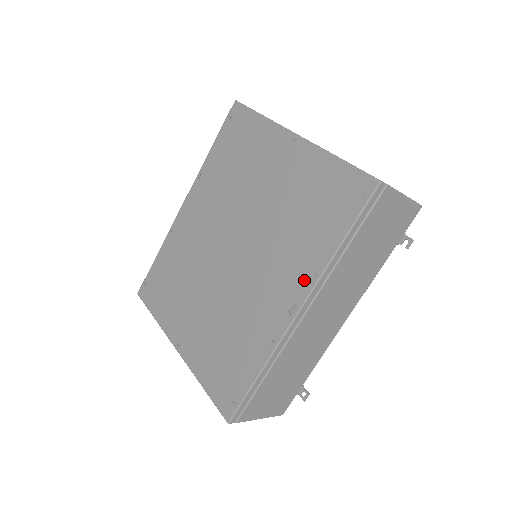
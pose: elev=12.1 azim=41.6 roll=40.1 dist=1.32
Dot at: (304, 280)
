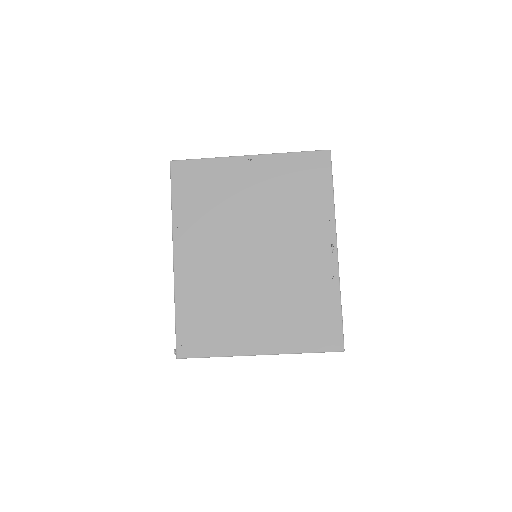
Dot at: (326, 228)
